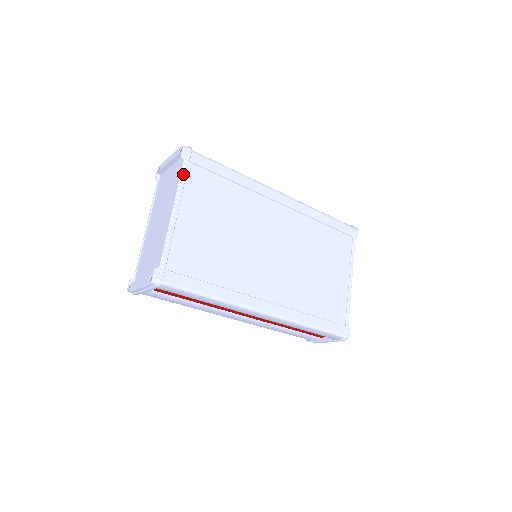
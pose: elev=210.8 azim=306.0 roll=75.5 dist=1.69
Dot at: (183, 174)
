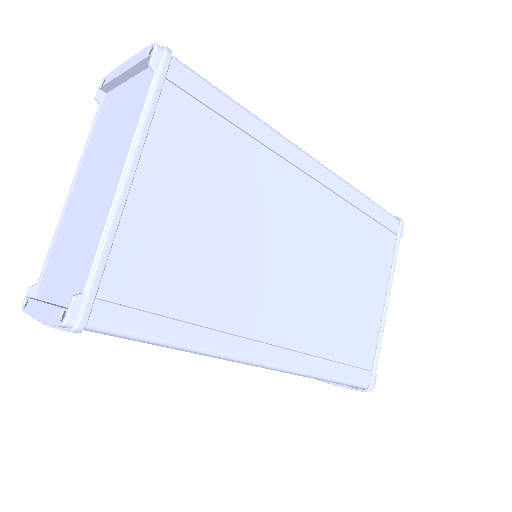
Dot at: (150, 102)
